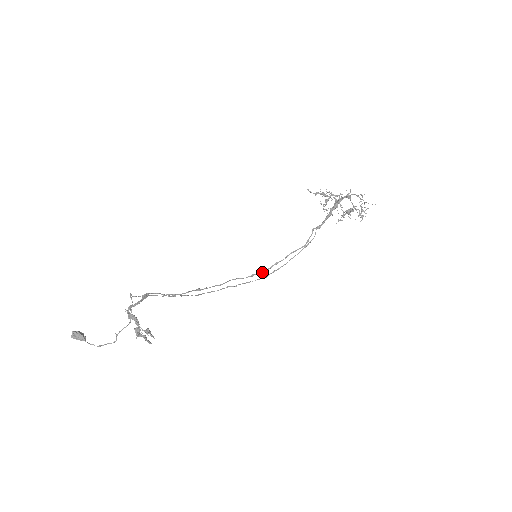
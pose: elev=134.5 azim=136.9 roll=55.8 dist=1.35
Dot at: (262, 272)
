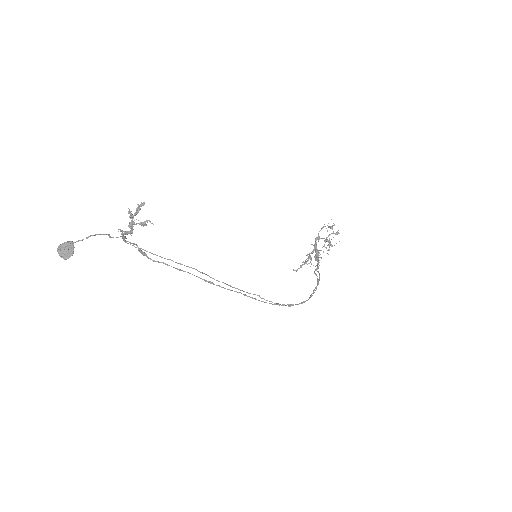
Dot at: (289, 305)
